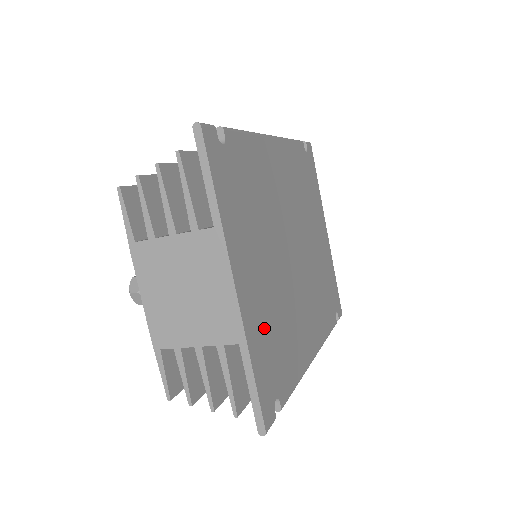
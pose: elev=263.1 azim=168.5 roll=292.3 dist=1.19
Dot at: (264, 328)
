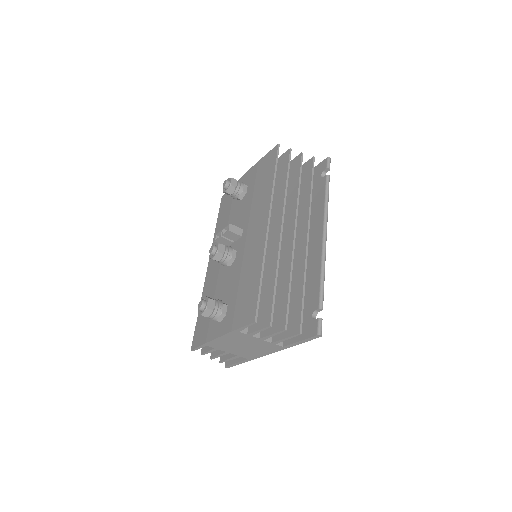
Dot at: occluded
